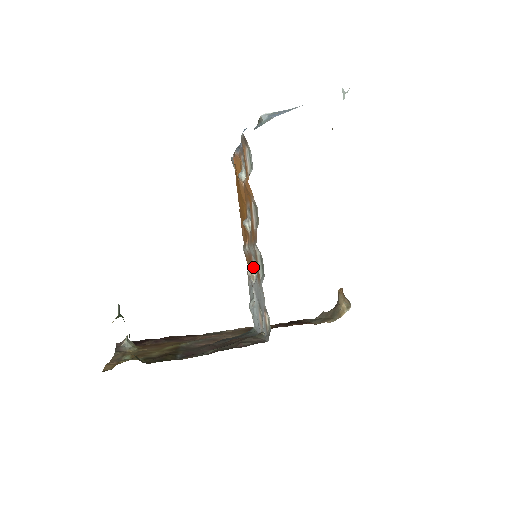
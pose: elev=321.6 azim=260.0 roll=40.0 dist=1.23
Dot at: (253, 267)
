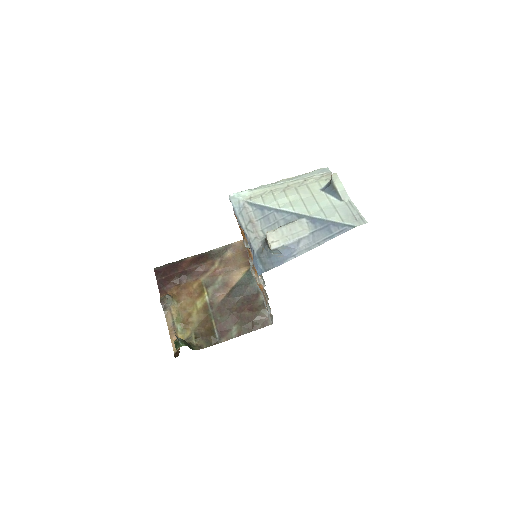
Dot at: occluded
